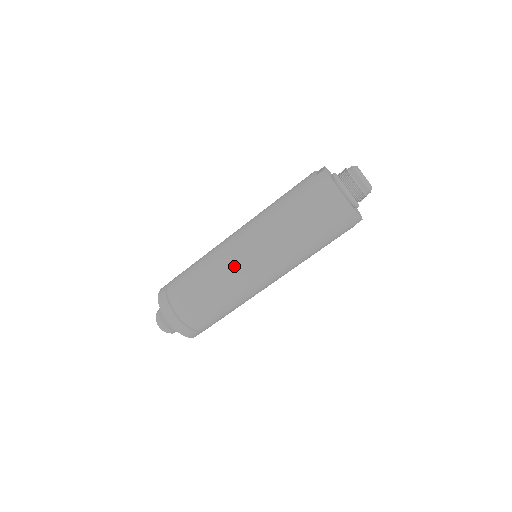
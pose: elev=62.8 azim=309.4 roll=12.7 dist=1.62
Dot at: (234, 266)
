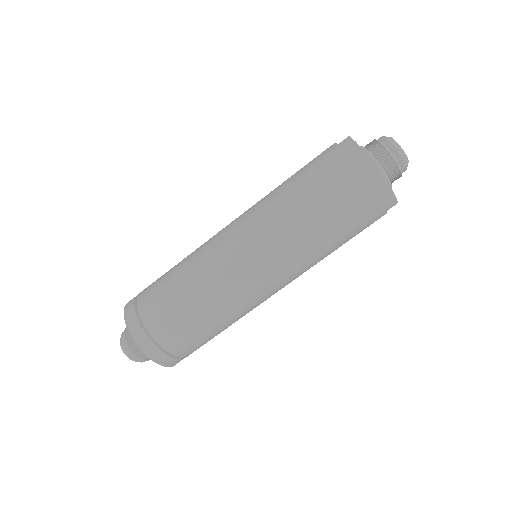
Dot at: (228, 263)
